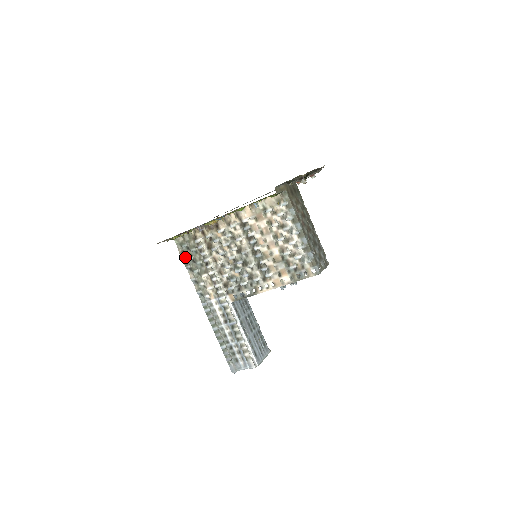
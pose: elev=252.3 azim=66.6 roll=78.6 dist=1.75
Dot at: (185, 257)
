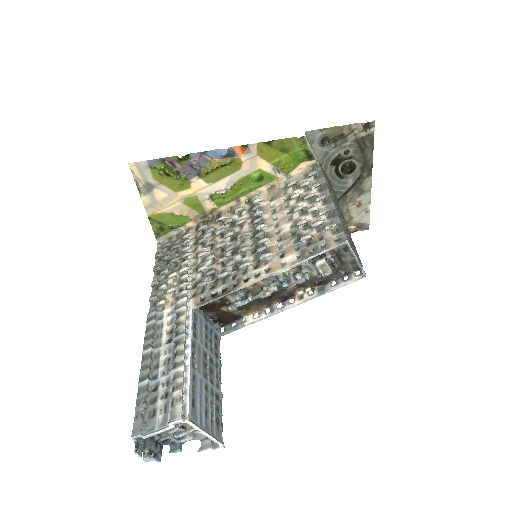
Dot at: (160, 260)
